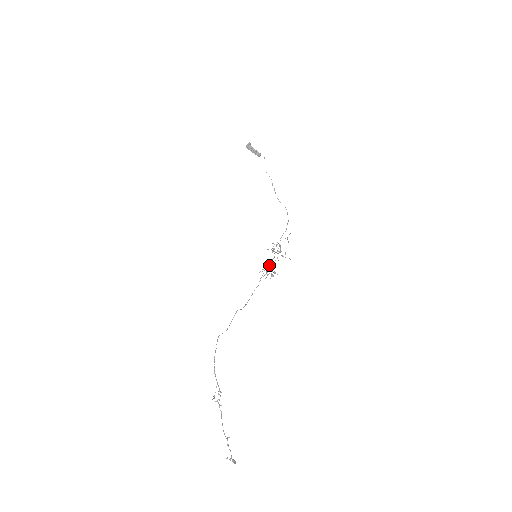
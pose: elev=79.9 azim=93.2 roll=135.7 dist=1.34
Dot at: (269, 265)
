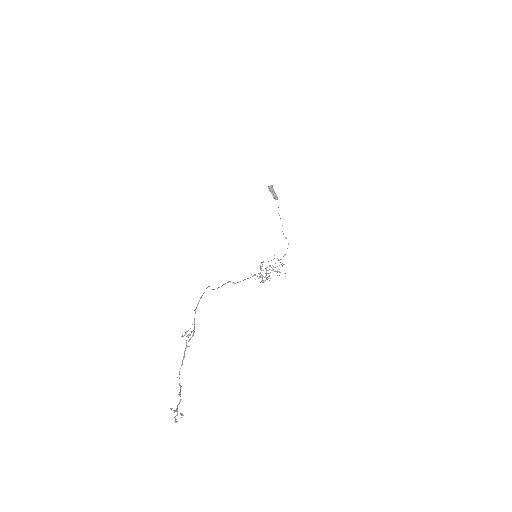
Dot at: occluded
